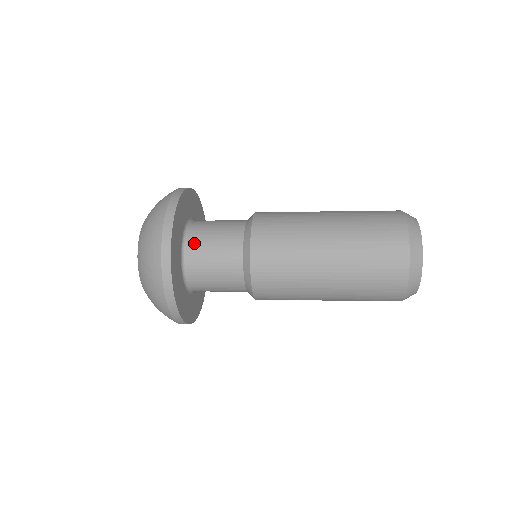
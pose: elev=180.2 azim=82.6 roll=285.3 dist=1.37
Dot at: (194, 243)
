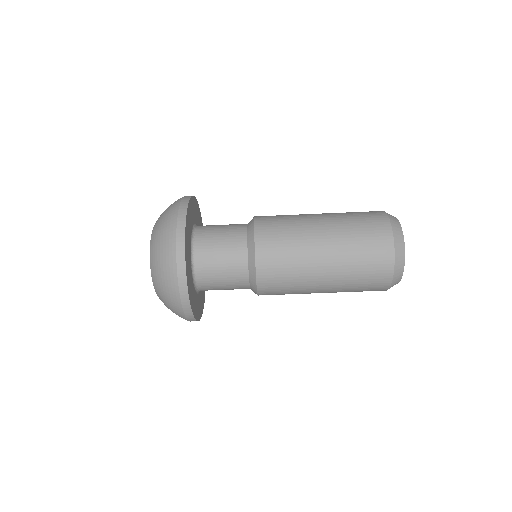
Dot at: (203, 234)
